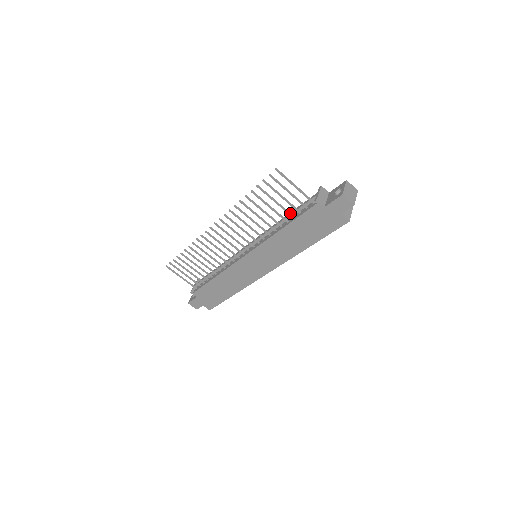
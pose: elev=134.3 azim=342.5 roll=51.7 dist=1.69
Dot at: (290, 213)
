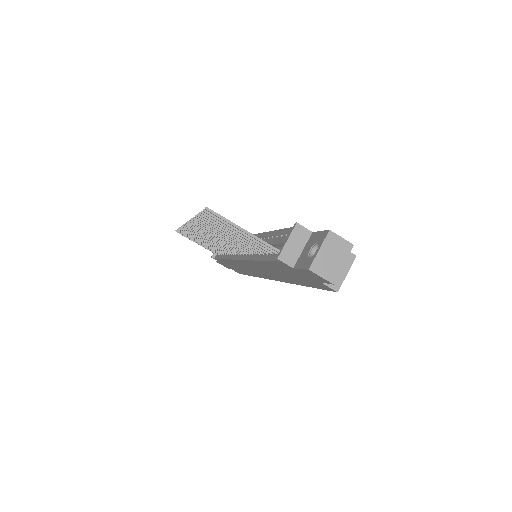
Dot at: (260, 248)
